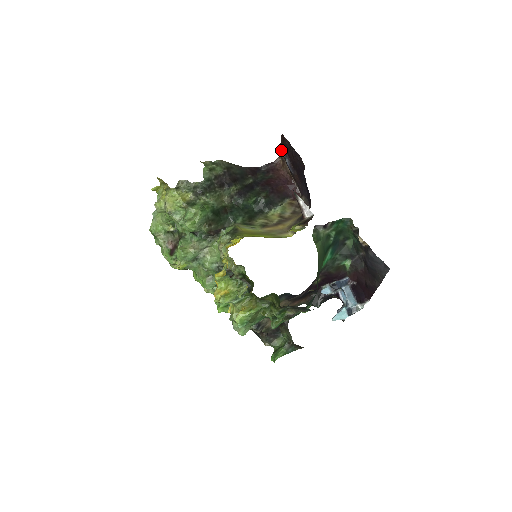
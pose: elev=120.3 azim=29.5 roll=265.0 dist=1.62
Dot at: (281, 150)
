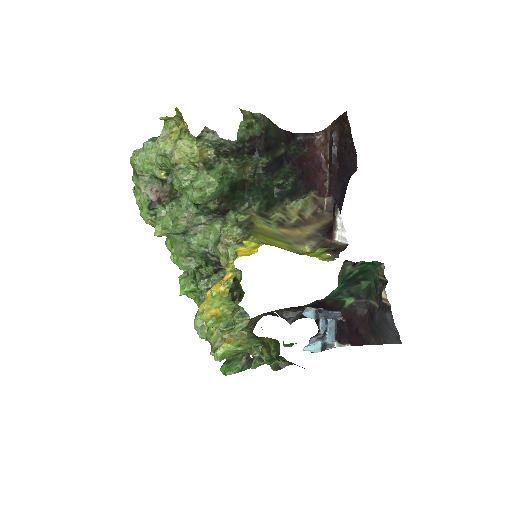
Dot at: (331, 126)
